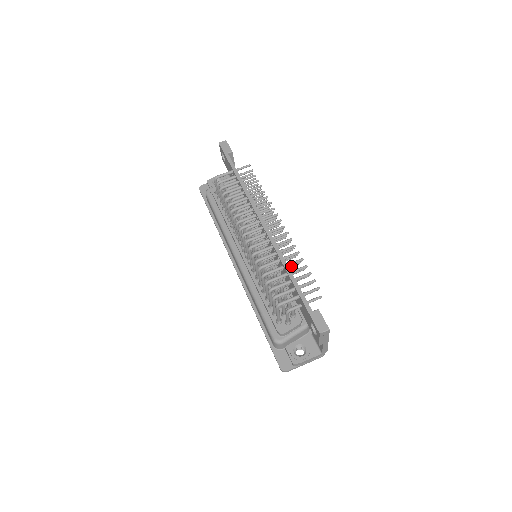
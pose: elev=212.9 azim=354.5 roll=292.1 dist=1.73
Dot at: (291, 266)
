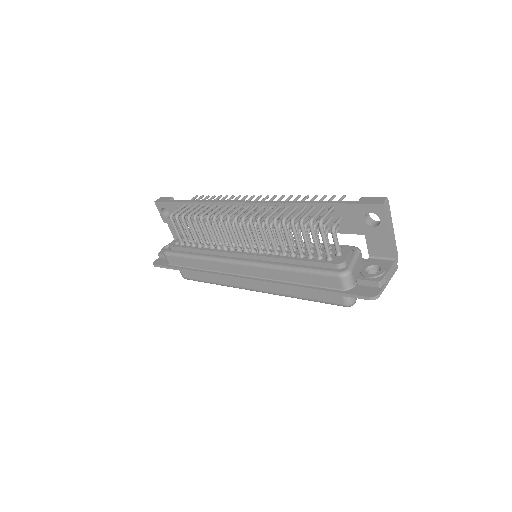
Dot at: occluded
